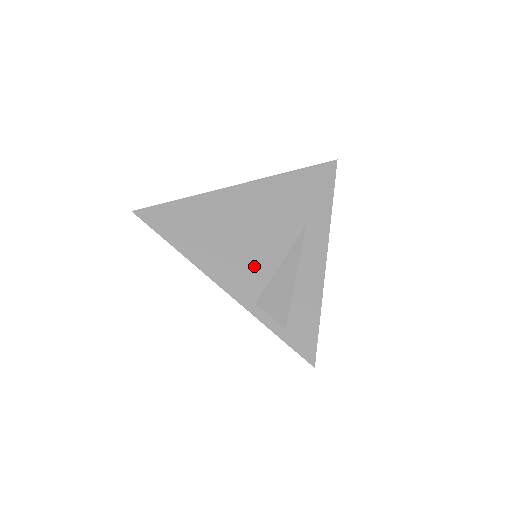
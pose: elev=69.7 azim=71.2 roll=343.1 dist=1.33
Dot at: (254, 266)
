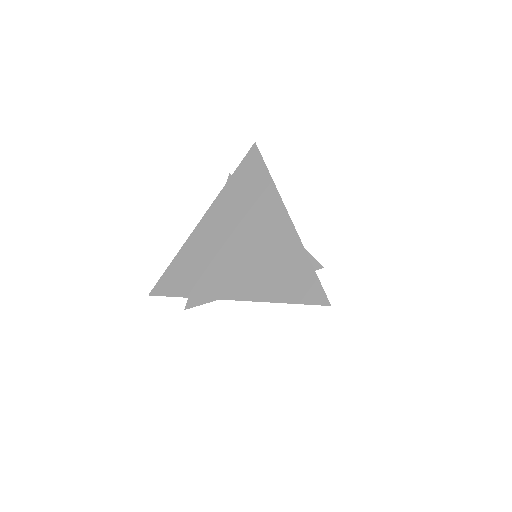
Dot at: occluded
